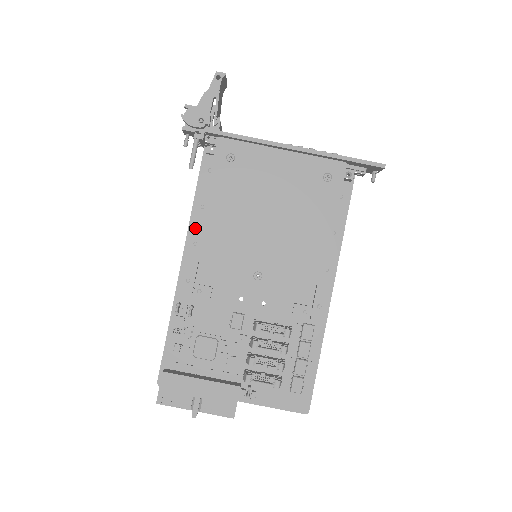
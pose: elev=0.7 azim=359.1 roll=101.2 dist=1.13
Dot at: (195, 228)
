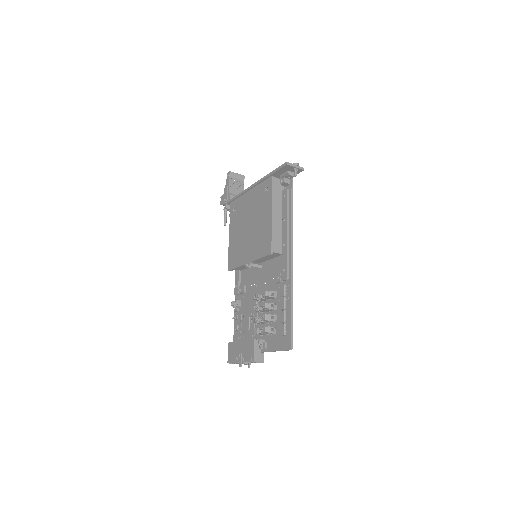
Dot at: occluded
